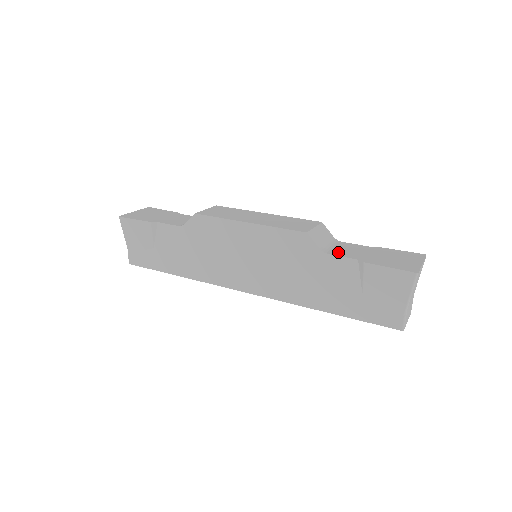
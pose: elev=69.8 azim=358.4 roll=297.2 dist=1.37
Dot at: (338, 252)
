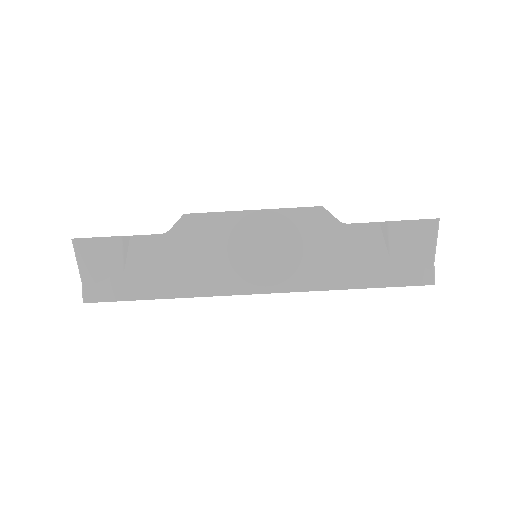
Dot at: occluded
